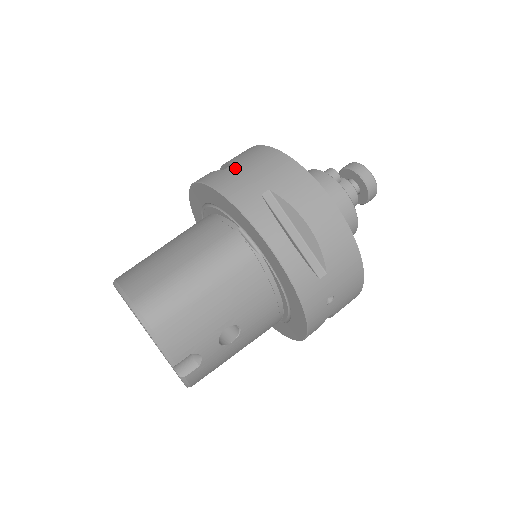
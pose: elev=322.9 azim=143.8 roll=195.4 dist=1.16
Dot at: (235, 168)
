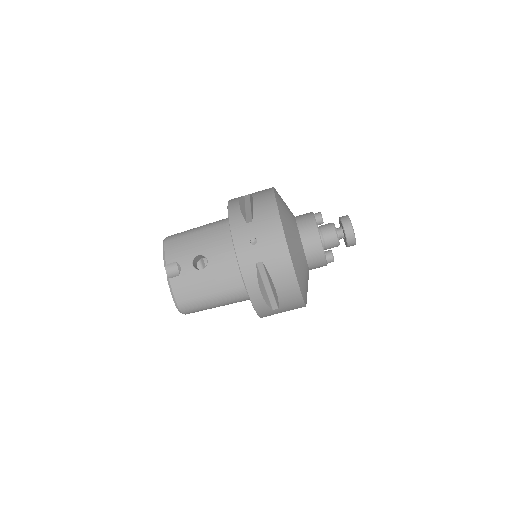
Dot at: occluded
